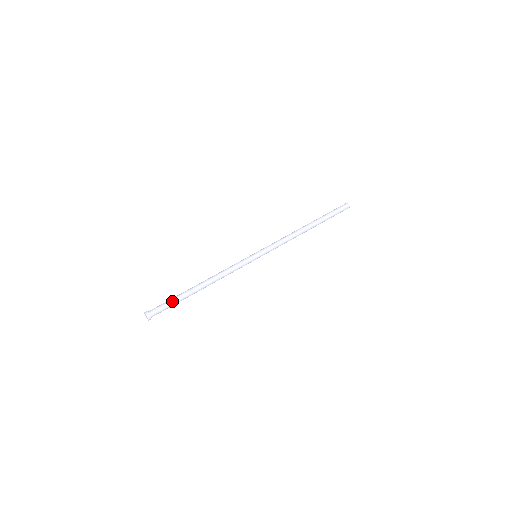
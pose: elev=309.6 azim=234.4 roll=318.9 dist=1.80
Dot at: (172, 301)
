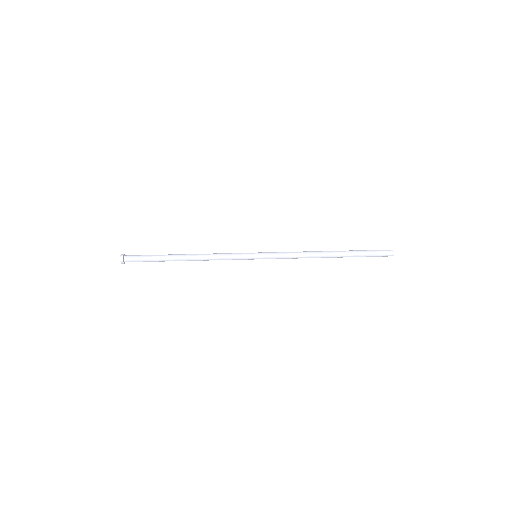
Dot at: (150, 255)
